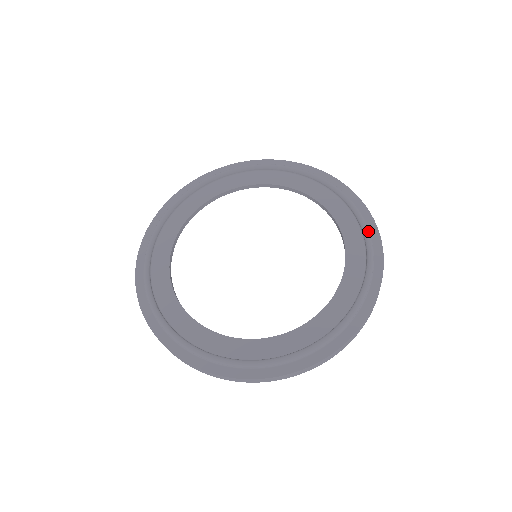
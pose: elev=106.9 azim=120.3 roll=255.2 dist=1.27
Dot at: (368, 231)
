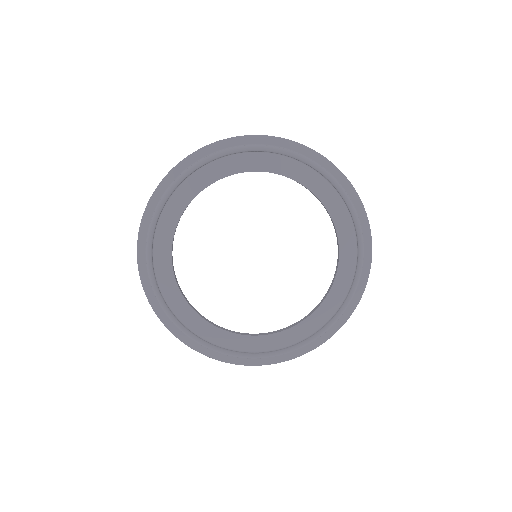
Dot at: (305, 158)
